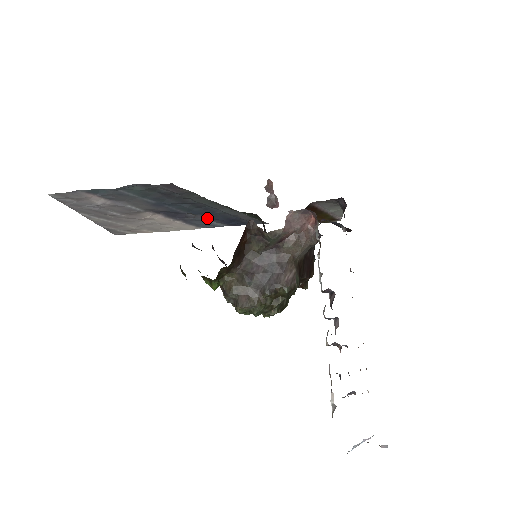
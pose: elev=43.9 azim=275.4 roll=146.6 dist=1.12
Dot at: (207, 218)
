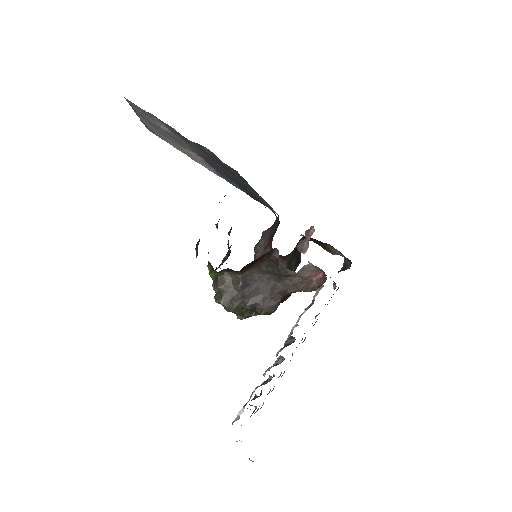
Dot at: occluded
